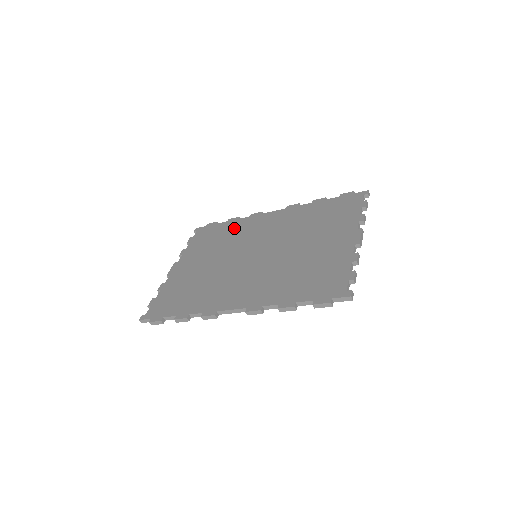
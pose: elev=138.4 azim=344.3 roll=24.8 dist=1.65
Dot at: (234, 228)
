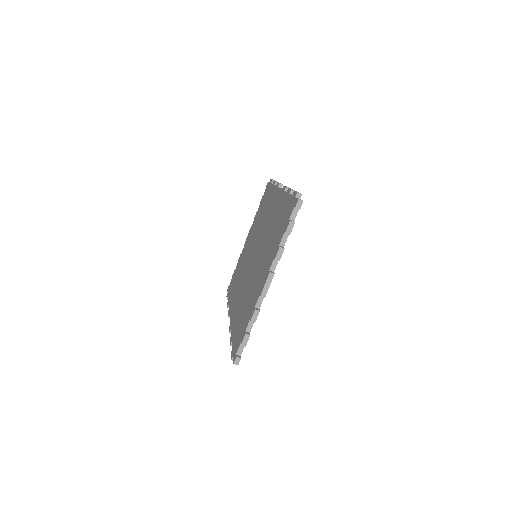
Dot at: (268, 201)
